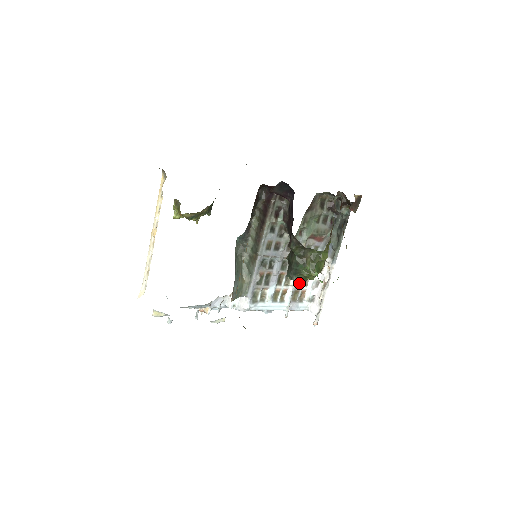
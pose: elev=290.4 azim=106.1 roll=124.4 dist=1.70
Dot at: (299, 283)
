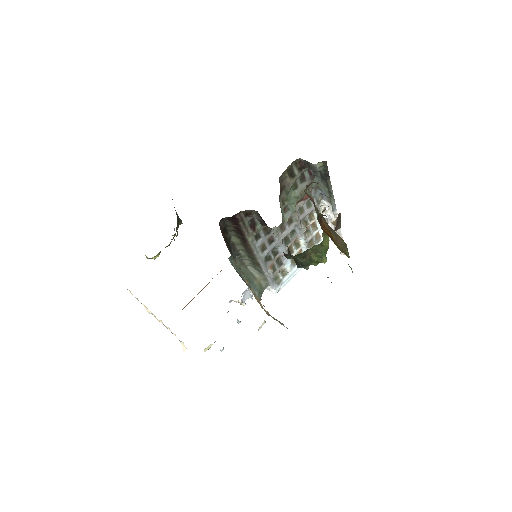
Dot at: (309, 234)
